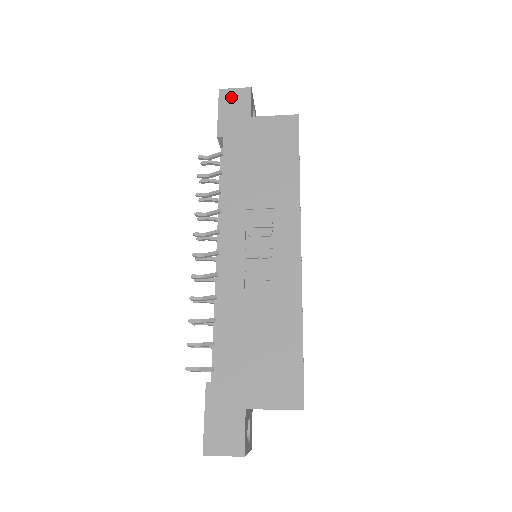
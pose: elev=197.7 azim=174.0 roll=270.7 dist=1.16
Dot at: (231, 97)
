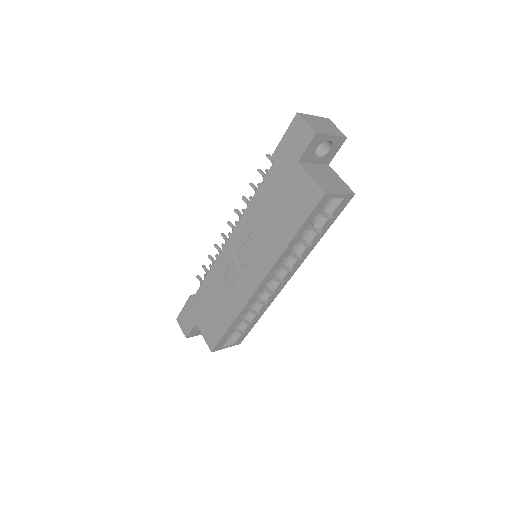
Dot at: (299, 129)
